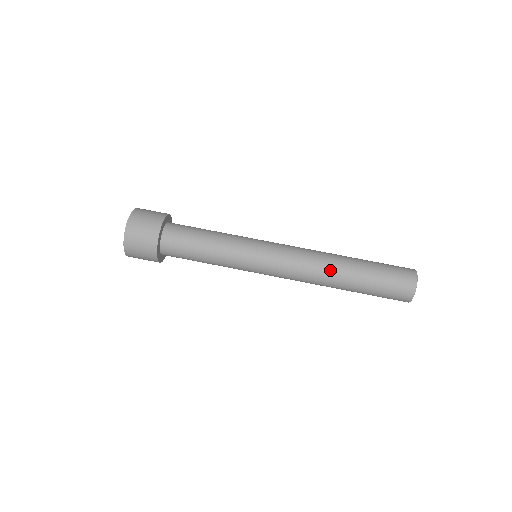
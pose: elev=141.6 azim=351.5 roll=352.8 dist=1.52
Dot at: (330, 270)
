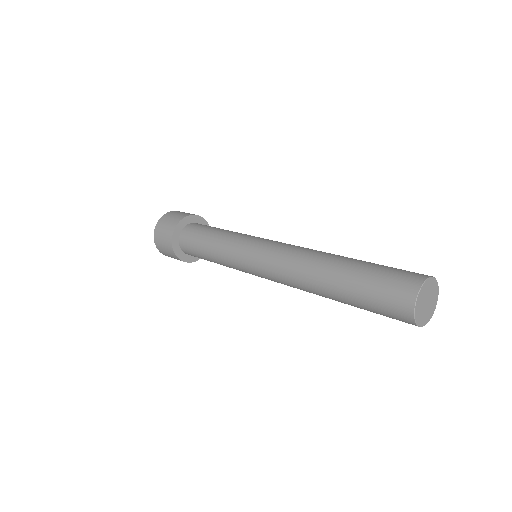
Dot at: (309, 283)
